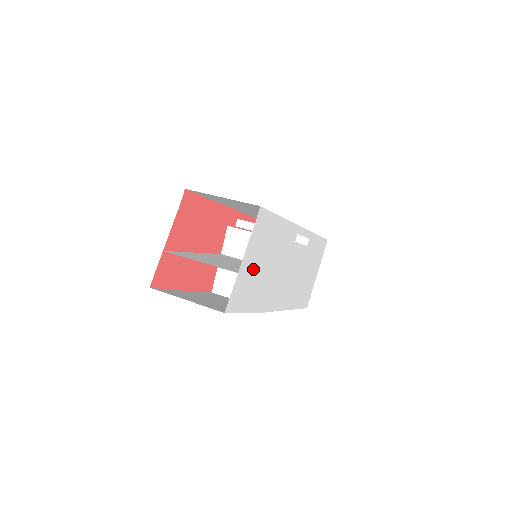
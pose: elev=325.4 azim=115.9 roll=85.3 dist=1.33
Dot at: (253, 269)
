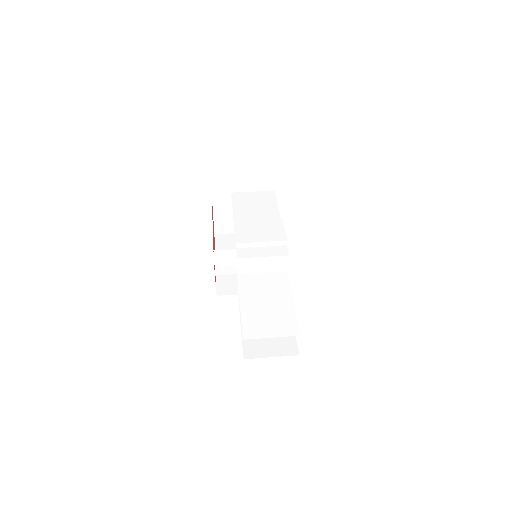
Dot at: occluded
